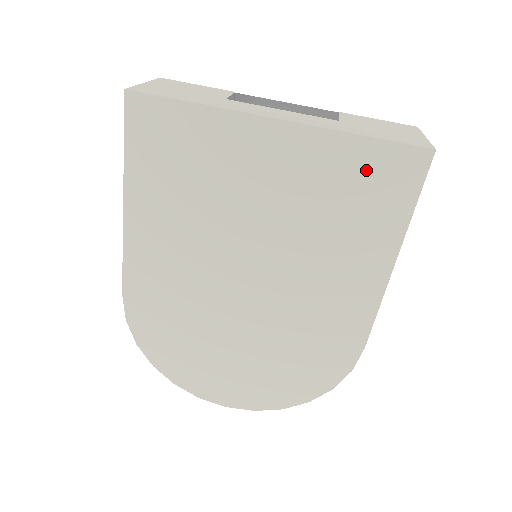
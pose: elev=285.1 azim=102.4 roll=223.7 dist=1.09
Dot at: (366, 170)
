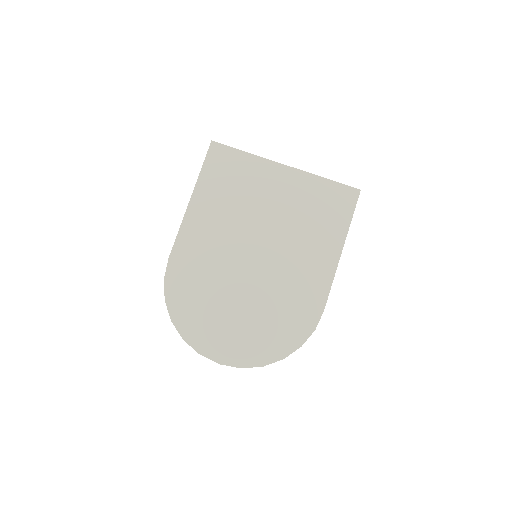
Dot at: (328, 196)
